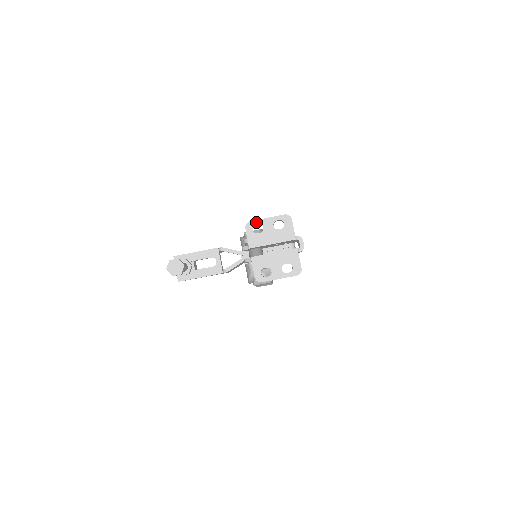
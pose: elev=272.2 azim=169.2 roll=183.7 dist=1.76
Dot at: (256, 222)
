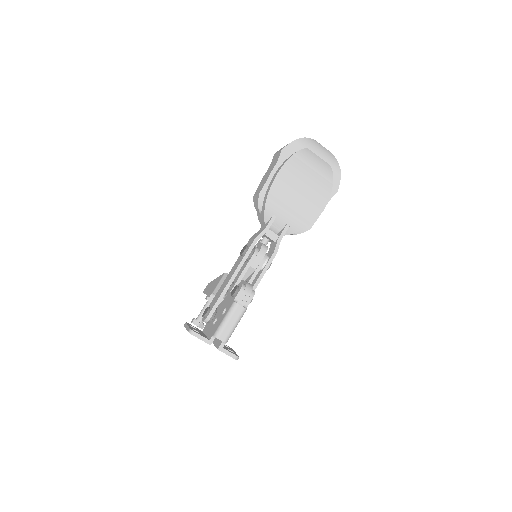
Dot at: occluded
